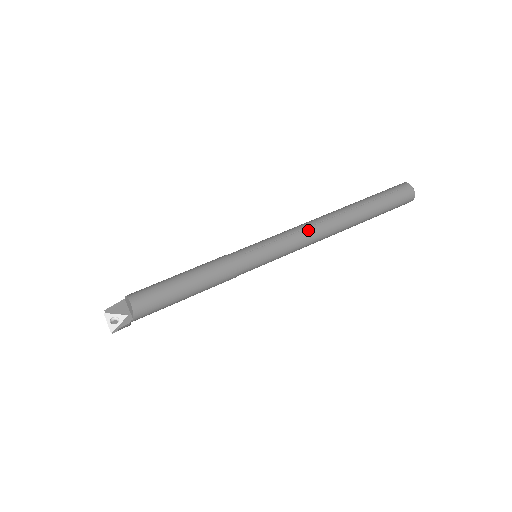
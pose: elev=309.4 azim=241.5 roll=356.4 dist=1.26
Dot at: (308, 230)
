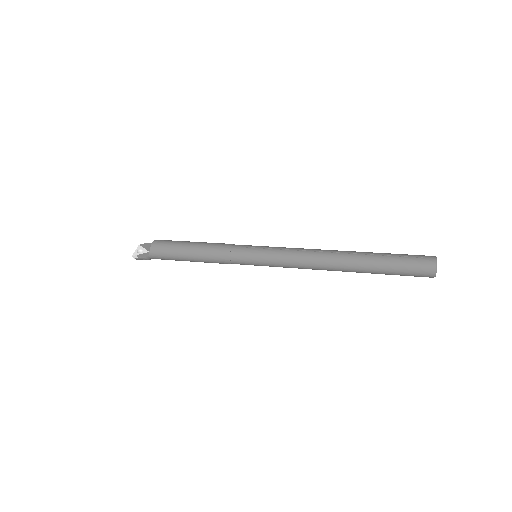
Dot at: (305, 252)
